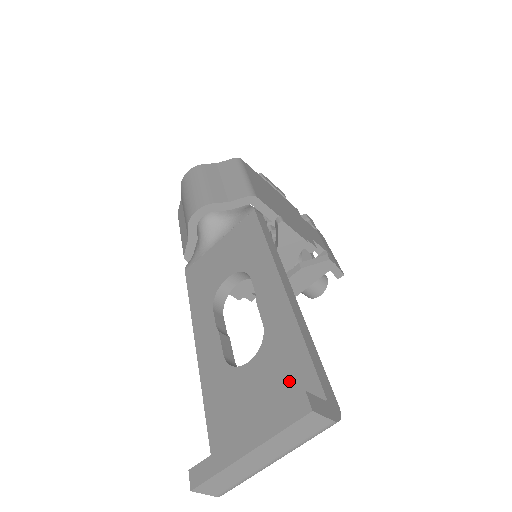
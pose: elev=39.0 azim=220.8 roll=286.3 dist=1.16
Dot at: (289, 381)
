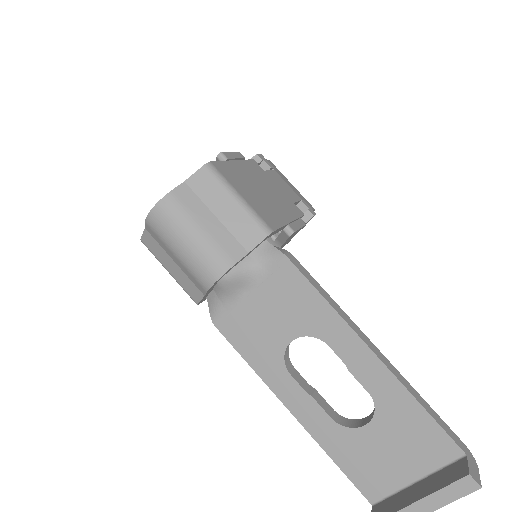
Dot at: (421, 441)
